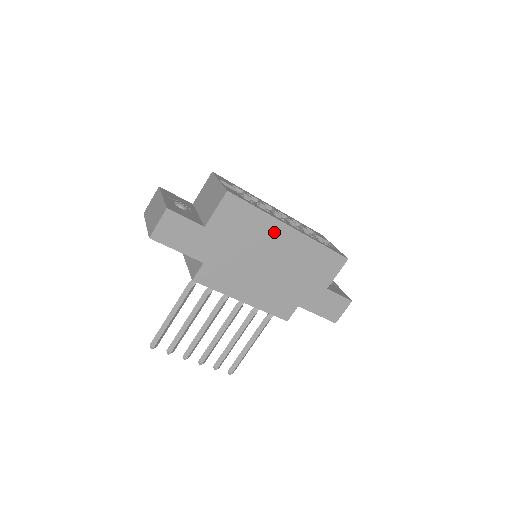
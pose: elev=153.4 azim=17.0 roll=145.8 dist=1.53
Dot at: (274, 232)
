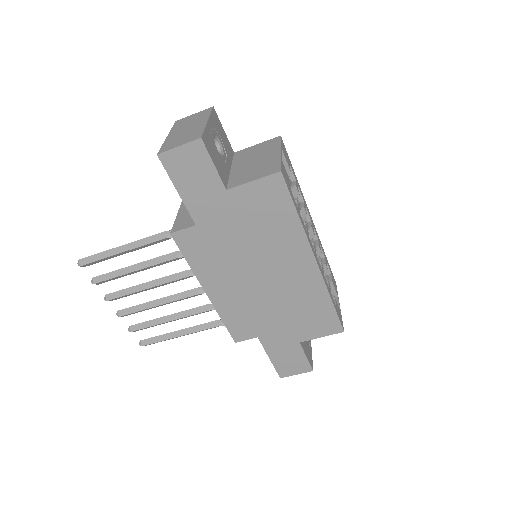
Dot at: (294, 251)
